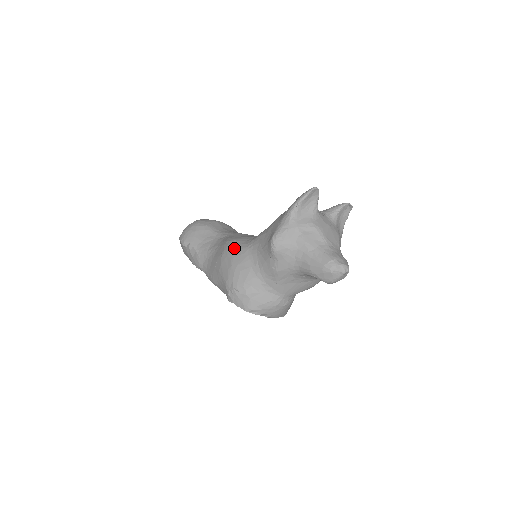
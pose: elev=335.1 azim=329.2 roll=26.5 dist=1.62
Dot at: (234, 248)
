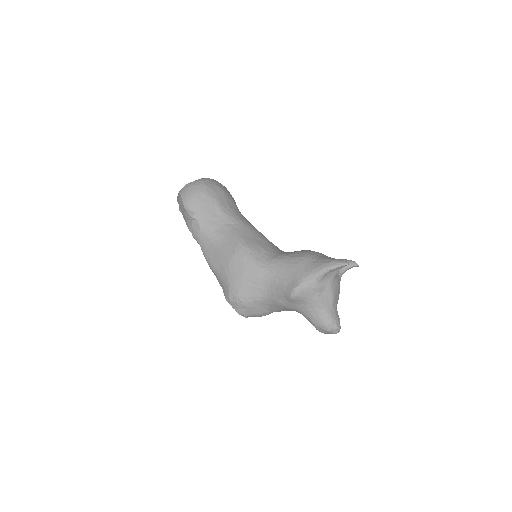
Dot at: (248, 260)
